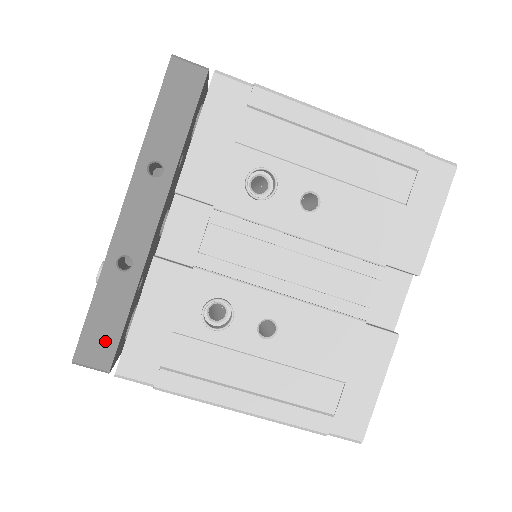
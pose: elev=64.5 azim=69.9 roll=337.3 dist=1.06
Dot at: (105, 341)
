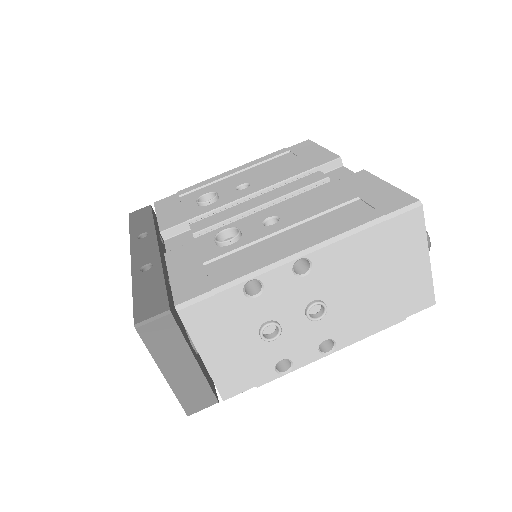
Dot at: (155, 300)
